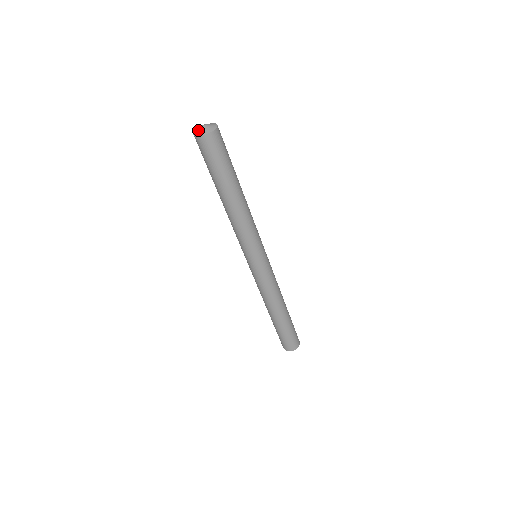
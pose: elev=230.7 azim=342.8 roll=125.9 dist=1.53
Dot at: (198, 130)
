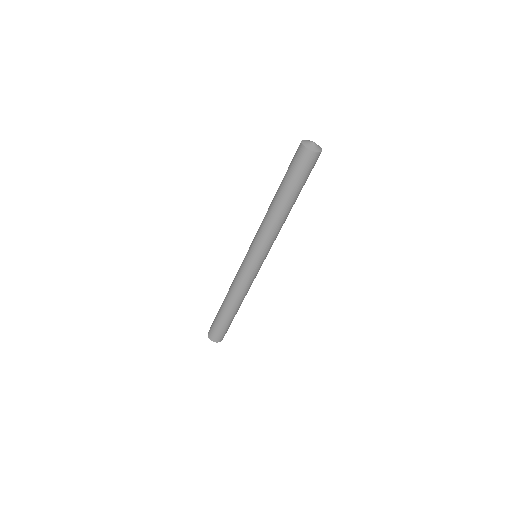
Dot at: (310, 145)
